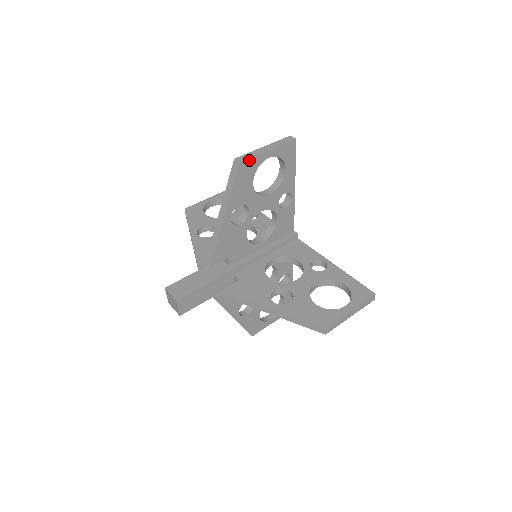
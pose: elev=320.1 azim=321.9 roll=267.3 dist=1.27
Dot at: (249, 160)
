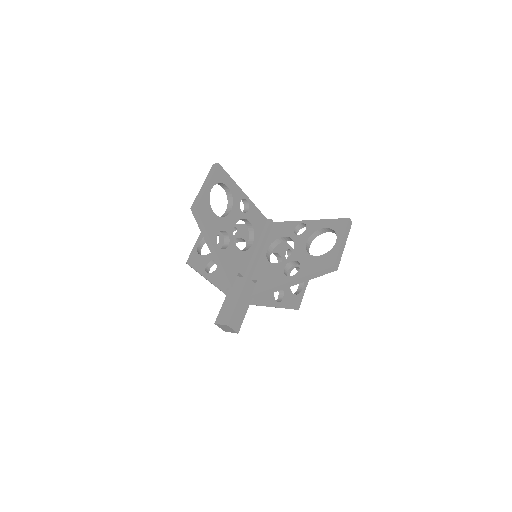
Dot at: (200, 202)
